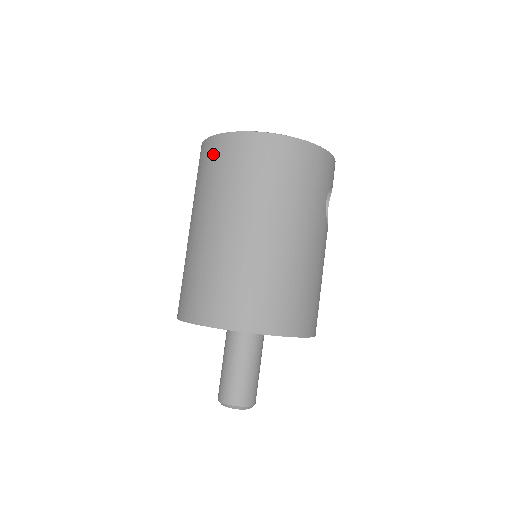
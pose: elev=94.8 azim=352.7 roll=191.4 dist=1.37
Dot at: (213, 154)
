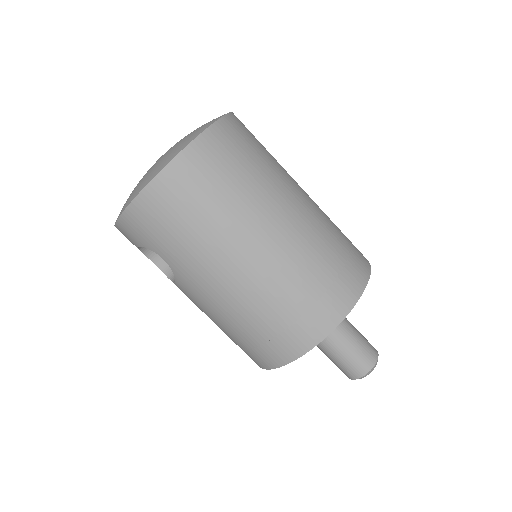
Dot at: (170, 200)
